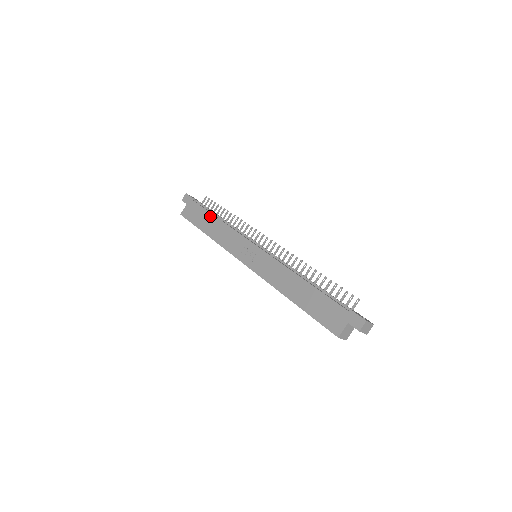
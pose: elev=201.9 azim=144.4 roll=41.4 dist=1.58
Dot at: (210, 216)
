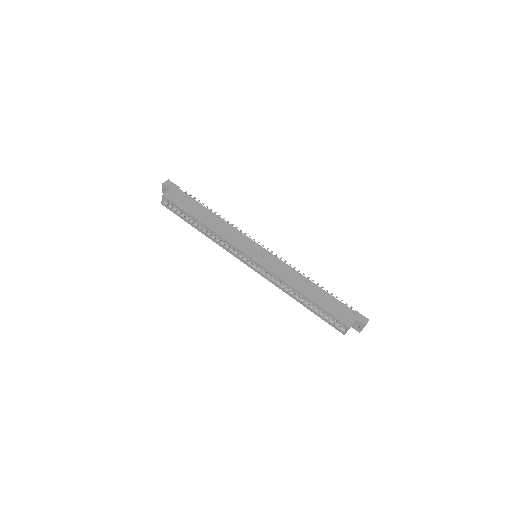
Dot at: (204, 209)
